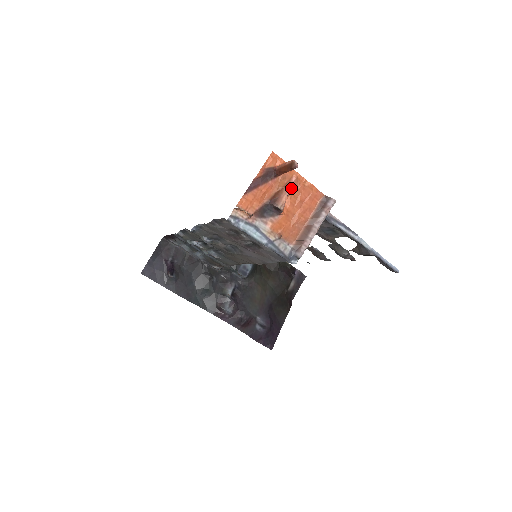
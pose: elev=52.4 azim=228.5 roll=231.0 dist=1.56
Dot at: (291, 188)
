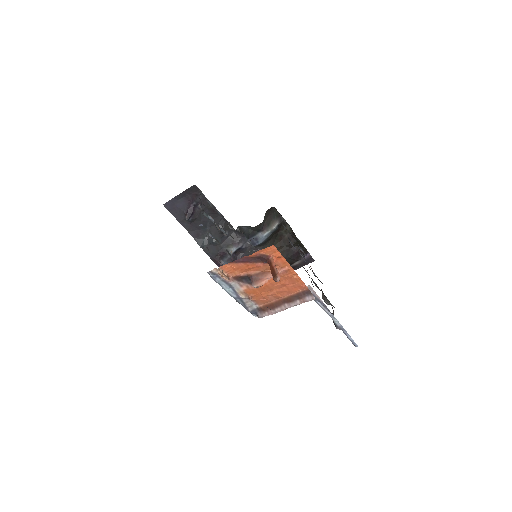
Dot at: occluded
